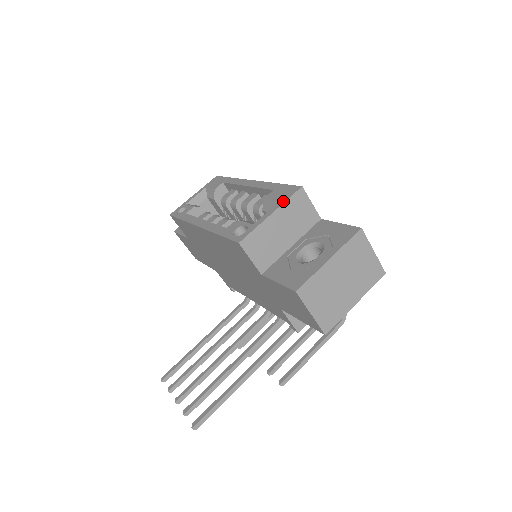
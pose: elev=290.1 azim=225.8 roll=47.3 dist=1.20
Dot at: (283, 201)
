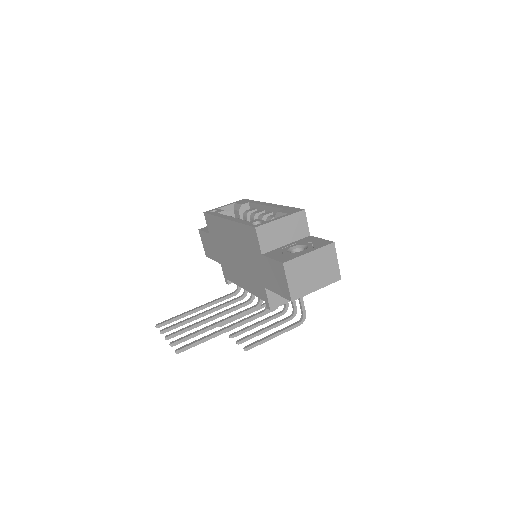
Dot at: (290, 214)
